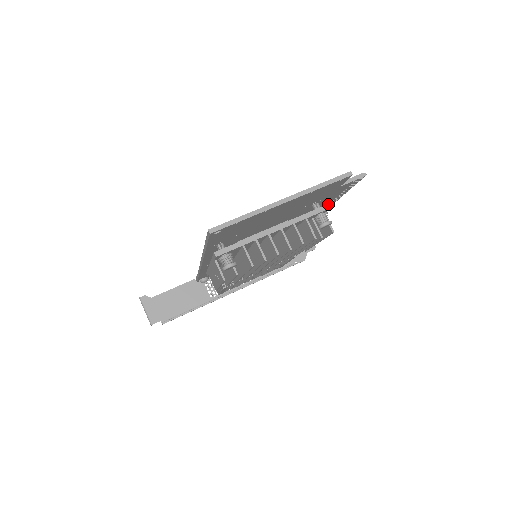
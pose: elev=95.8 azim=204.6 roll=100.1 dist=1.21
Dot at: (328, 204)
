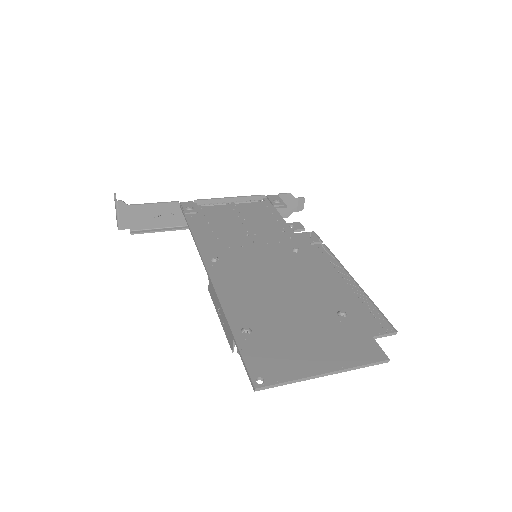
Dot at: occluded
